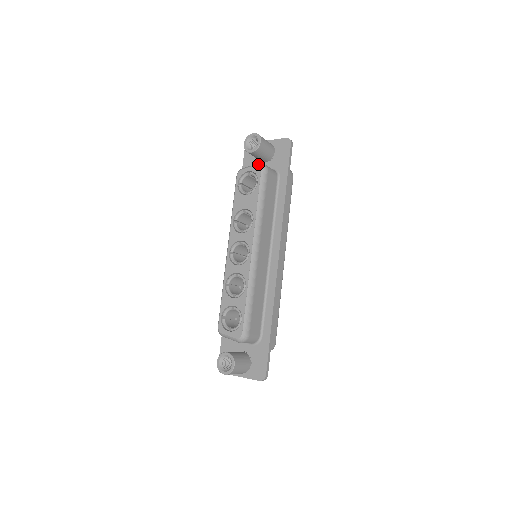
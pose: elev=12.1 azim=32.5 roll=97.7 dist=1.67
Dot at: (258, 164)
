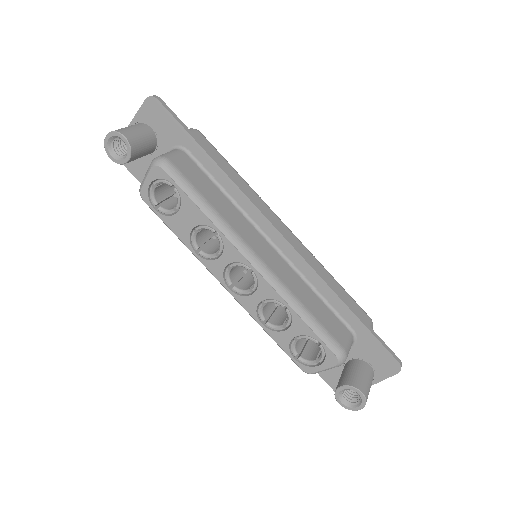
Dot at: (151, 165)
